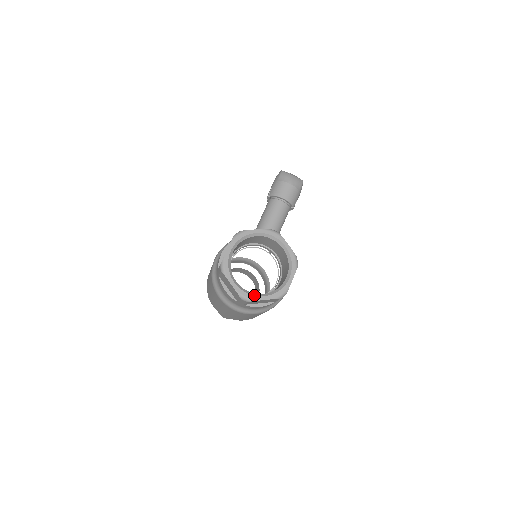
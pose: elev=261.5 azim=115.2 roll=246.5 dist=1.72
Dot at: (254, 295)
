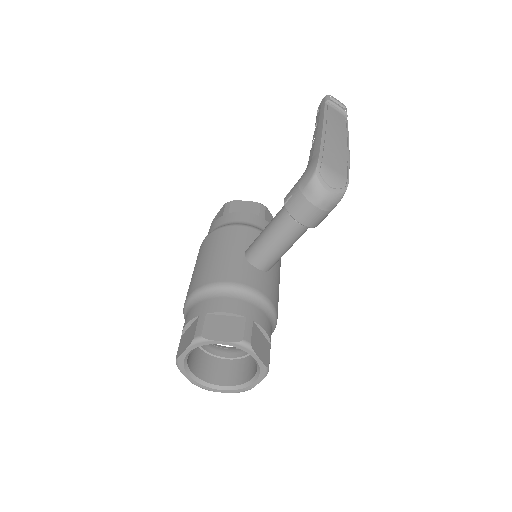
Dot at: (211, 388)
